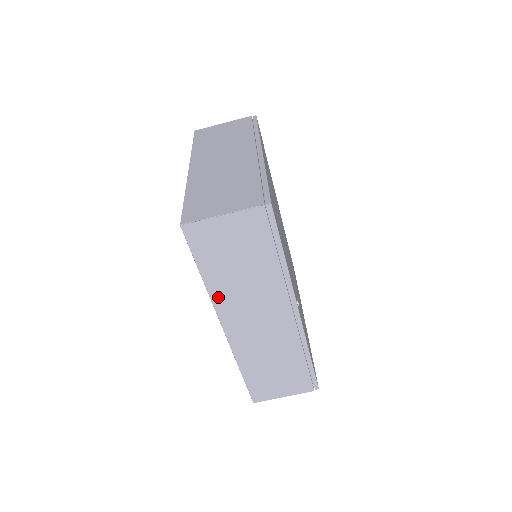
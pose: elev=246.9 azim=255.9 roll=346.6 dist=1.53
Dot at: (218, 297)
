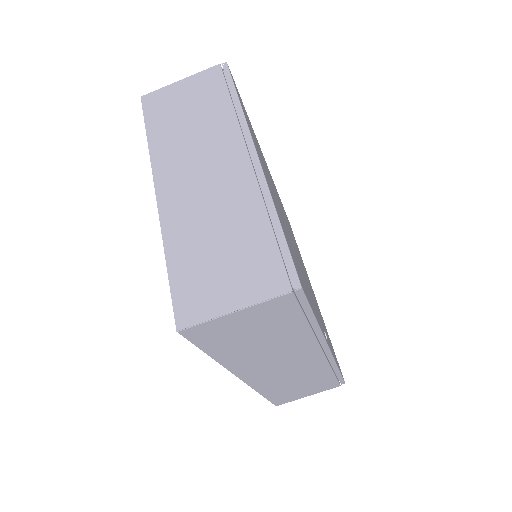
Dot at: (233, 364)
